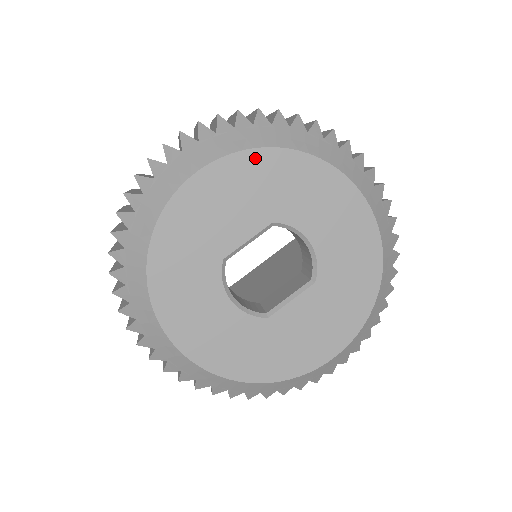
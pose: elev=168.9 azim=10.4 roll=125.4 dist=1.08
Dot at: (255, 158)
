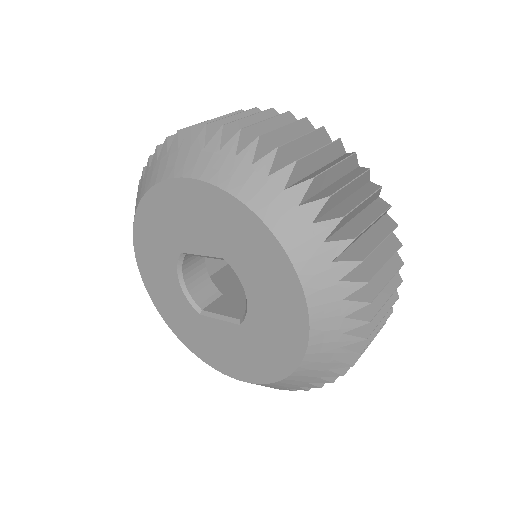
Dot at: (225, 200)
